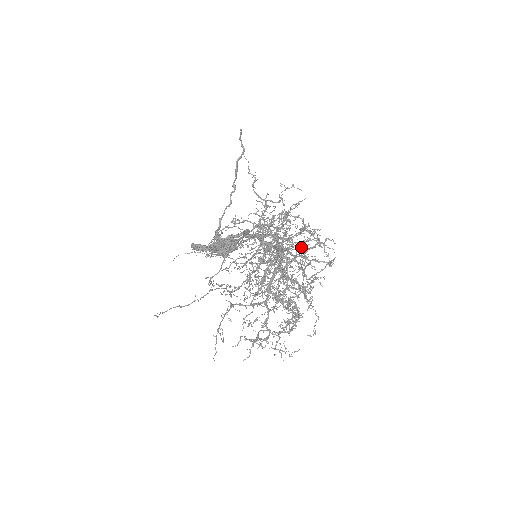
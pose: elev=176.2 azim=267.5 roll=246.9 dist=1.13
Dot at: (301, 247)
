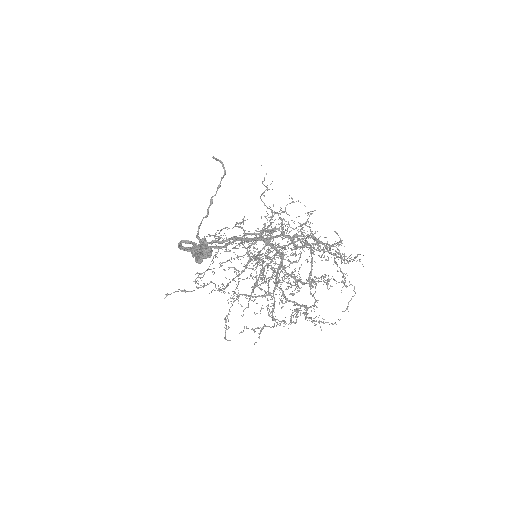
Dot at: occluded
